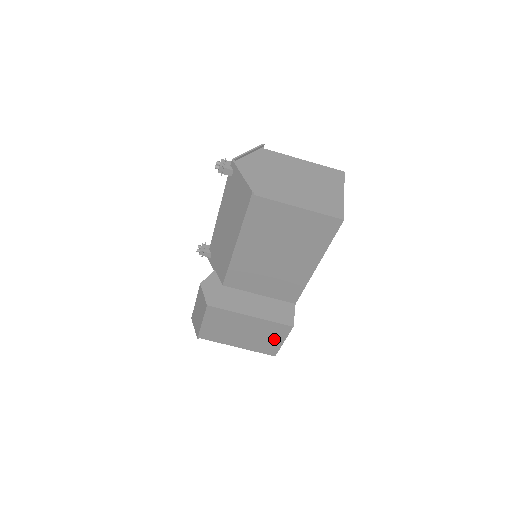
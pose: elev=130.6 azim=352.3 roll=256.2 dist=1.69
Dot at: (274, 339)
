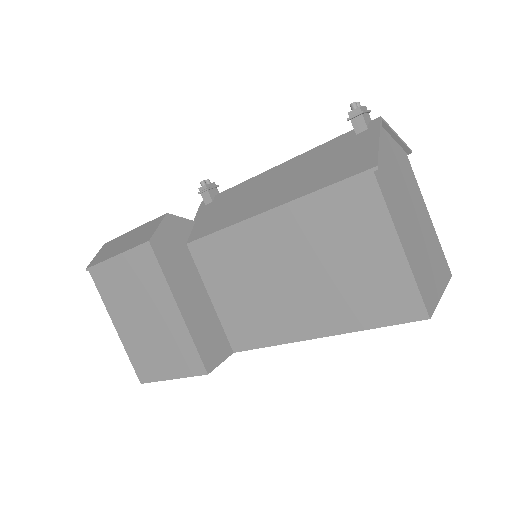
Dot at: (167, 364)
